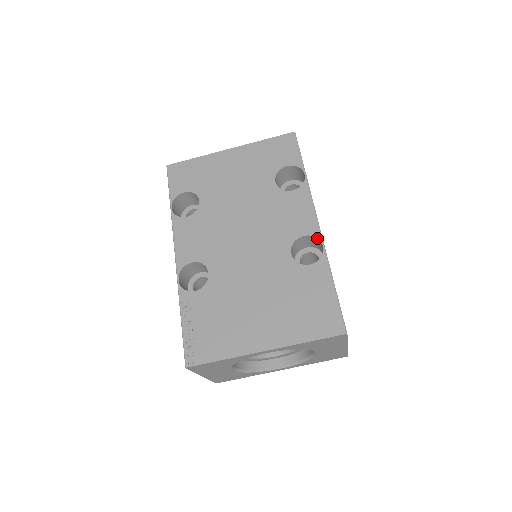
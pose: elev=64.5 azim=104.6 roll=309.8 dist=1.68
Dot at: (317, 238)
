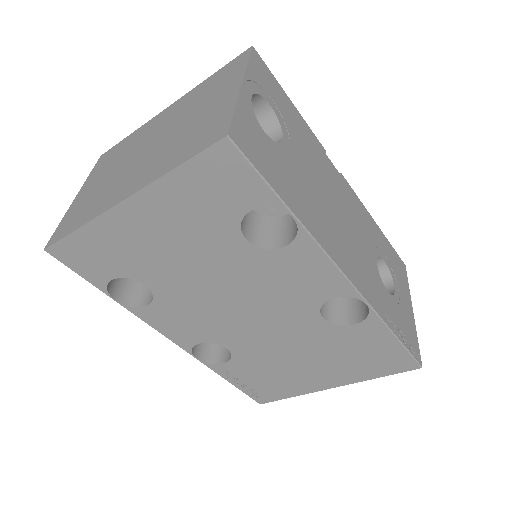
Dot at: occluded
